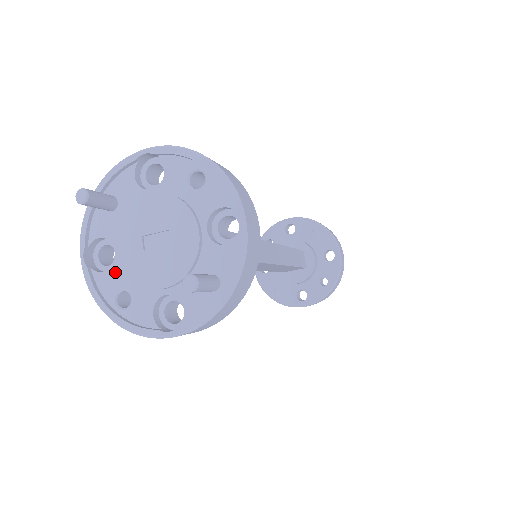
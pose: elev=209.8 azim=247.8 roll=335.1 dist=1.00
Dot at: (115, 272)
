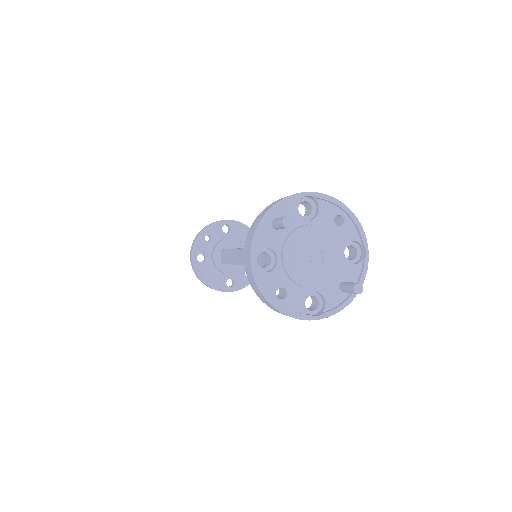
Dot at: (277, 273)
